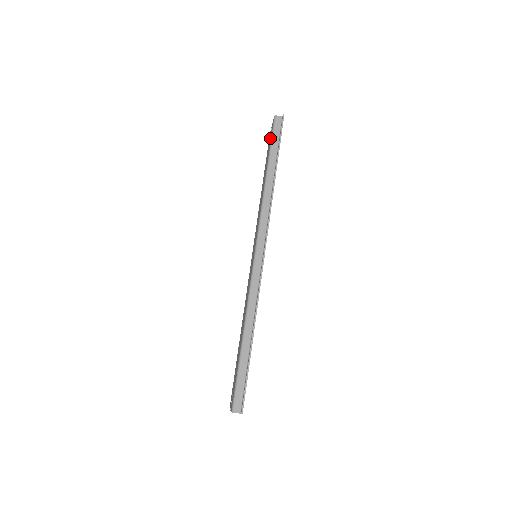
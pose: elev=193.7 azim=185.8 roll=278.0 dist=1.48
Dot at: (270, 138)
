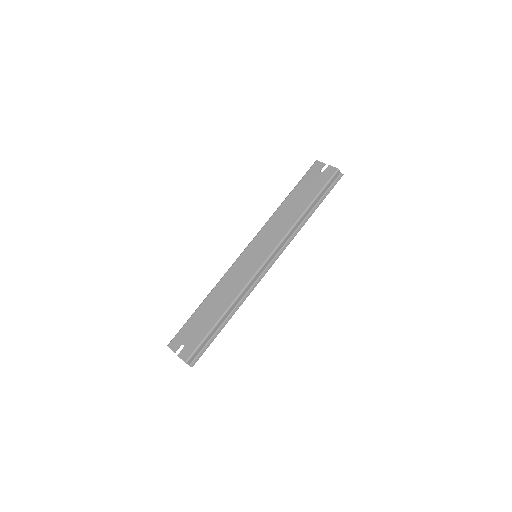
Dot at: (322, 178)
